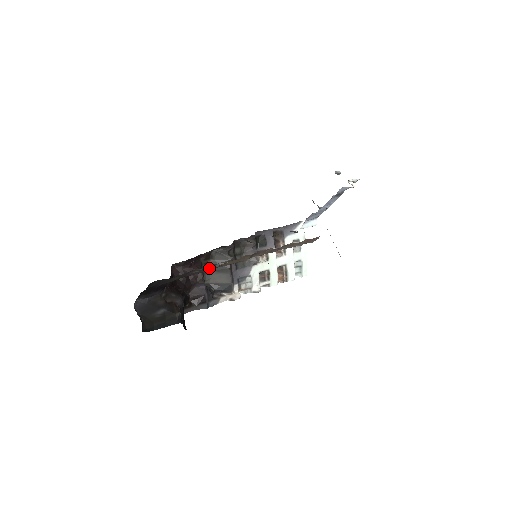
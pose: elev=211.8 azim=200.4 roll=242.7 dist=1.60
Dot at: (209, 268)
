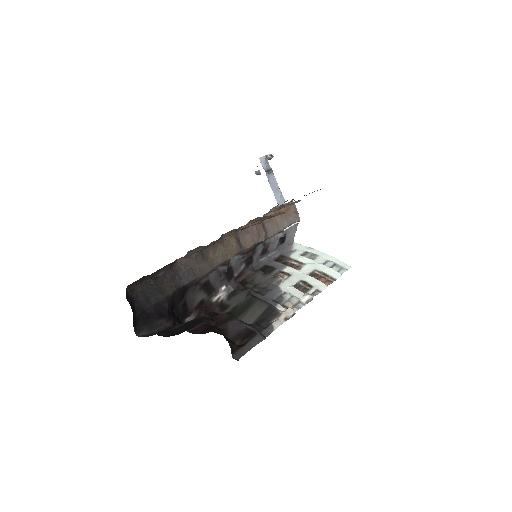
Dot at: (235, 316)
